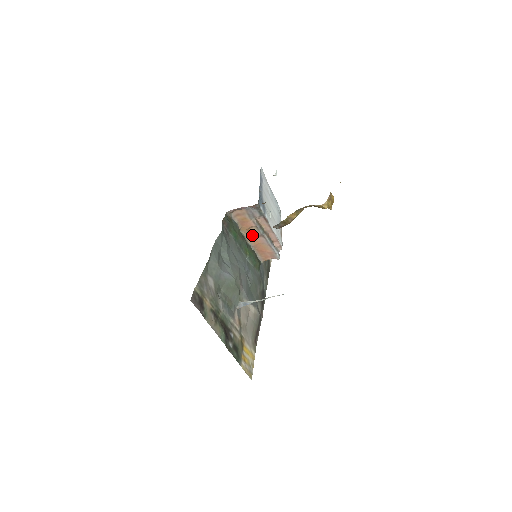
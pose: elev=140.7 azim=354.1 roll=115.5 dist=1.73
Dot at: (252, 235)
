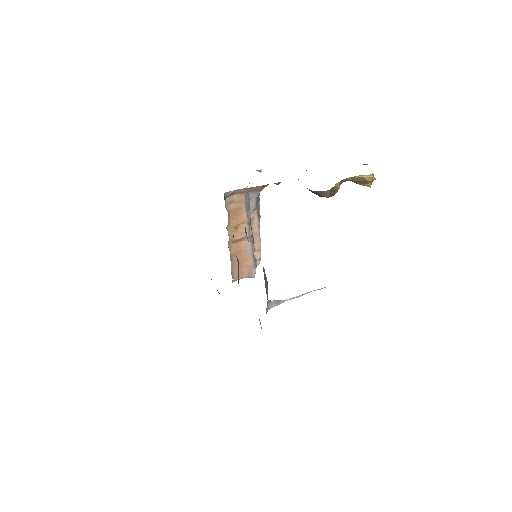
Dot at: (238, 236)
